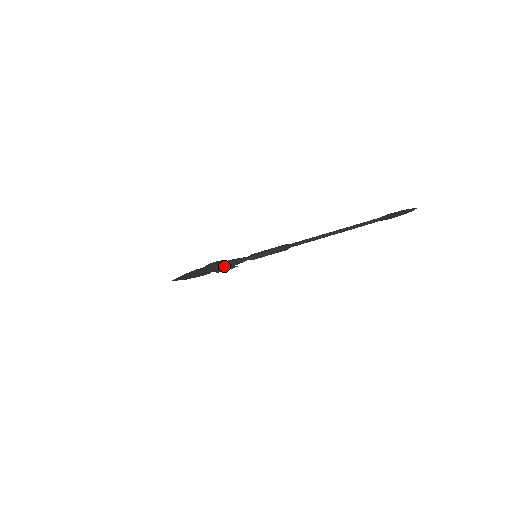
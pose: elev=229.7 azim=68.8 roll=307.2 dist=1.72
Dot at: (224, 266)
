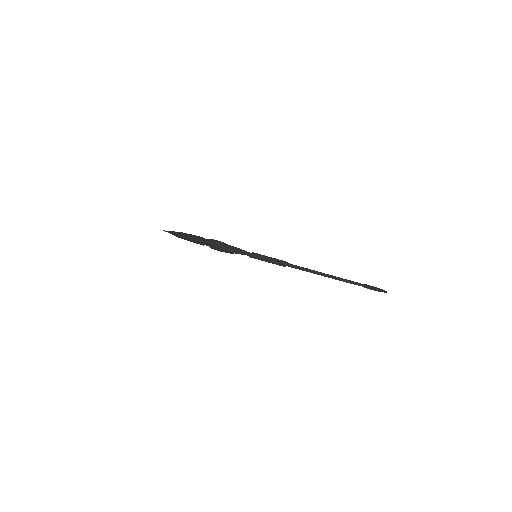
Dot at: occluded
